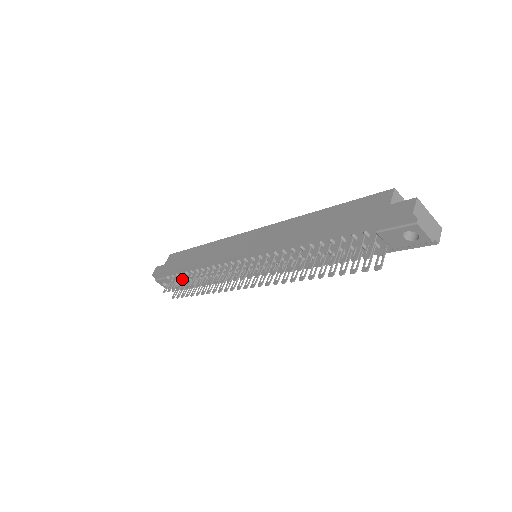
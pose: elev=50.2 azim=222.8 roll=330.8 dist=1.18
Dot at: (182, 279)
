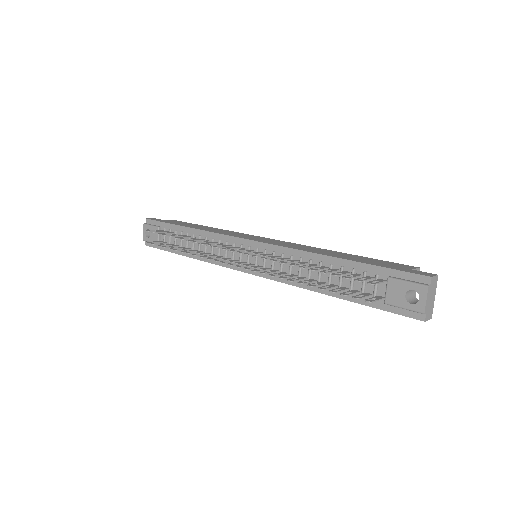
Dot at: occluded
